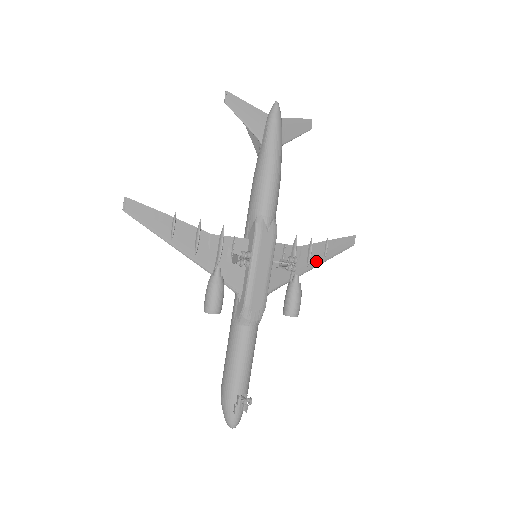
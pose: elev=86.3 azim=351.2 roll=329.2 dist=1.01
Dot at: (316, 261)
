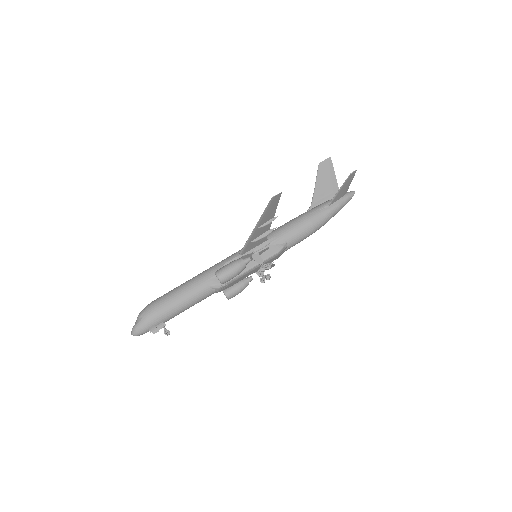
Dot at: occluded
